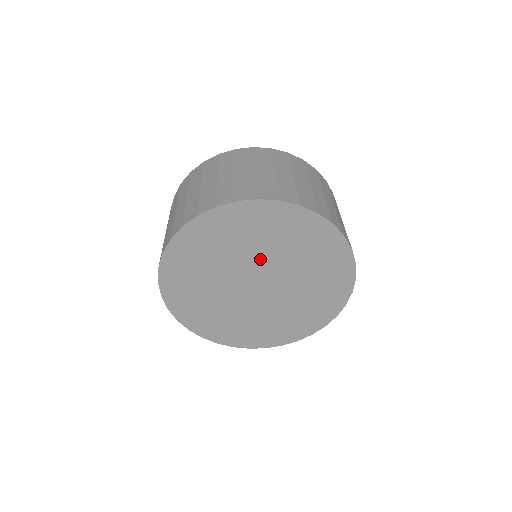
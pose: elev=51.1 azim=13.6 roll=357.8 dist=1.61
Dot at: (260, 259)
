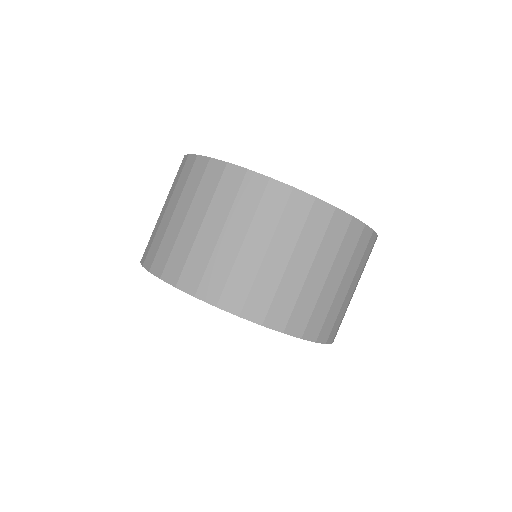
Dot at: occluded
